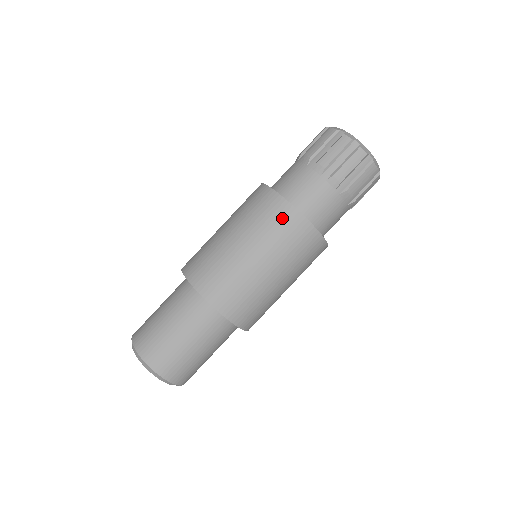
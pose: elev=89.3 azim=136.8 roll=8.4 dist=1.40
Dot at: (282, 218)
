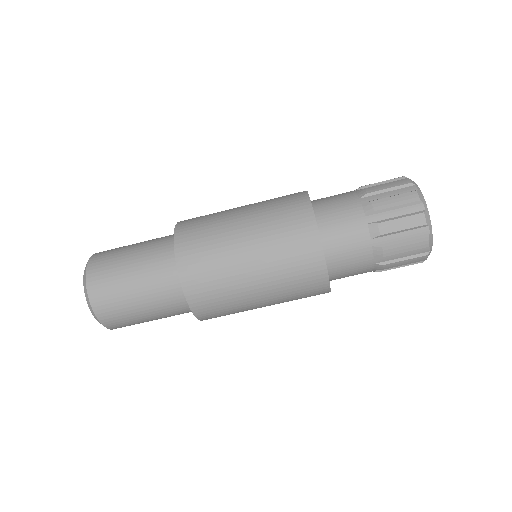
Dot at: (306, 260)
